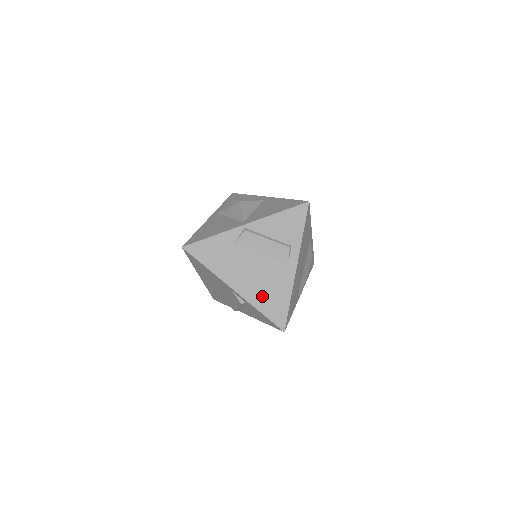
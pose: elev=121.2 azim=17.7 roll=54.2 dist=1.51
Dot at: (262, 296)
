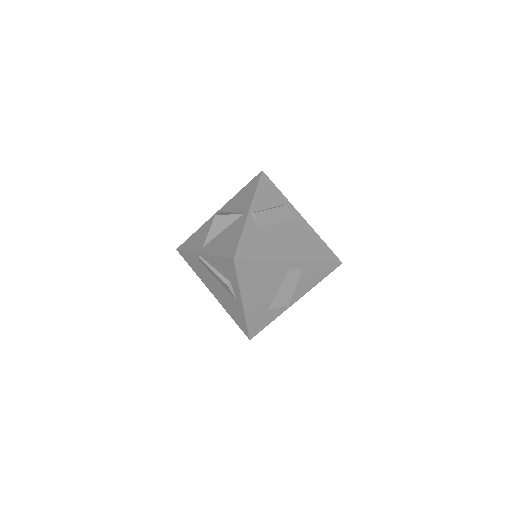
Dot at: (308, 251)
